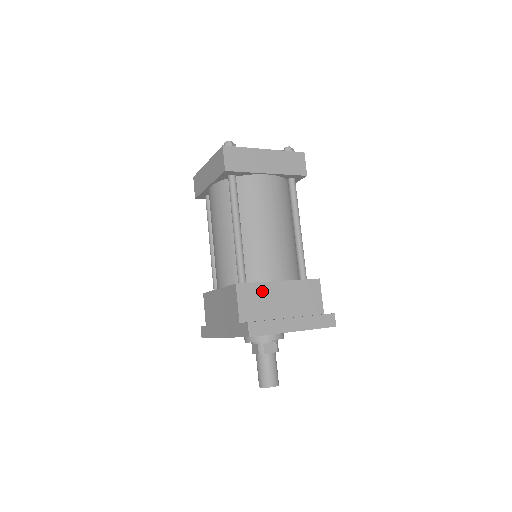
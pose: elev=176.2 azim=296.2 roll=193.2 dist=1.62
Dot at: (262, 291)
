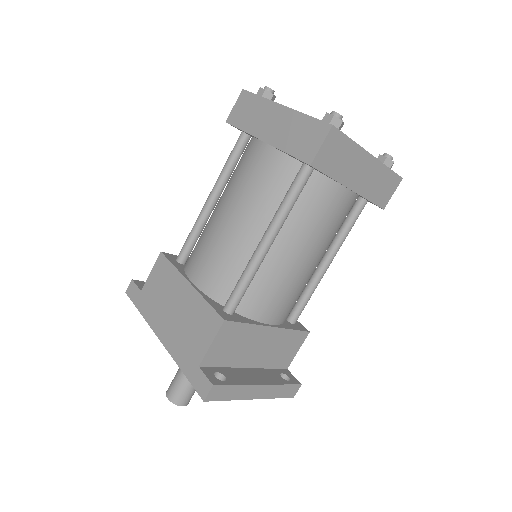
Dot at: (246, 334)
